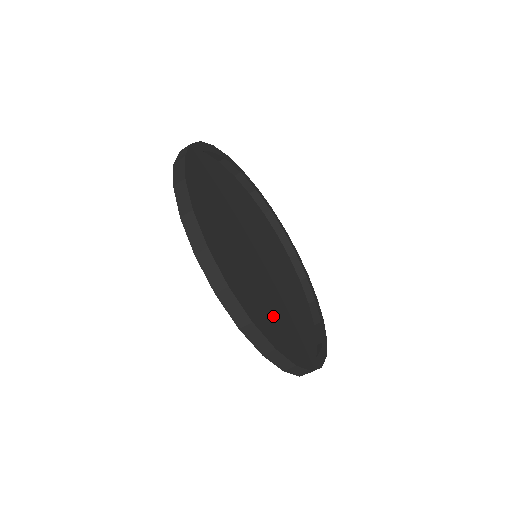
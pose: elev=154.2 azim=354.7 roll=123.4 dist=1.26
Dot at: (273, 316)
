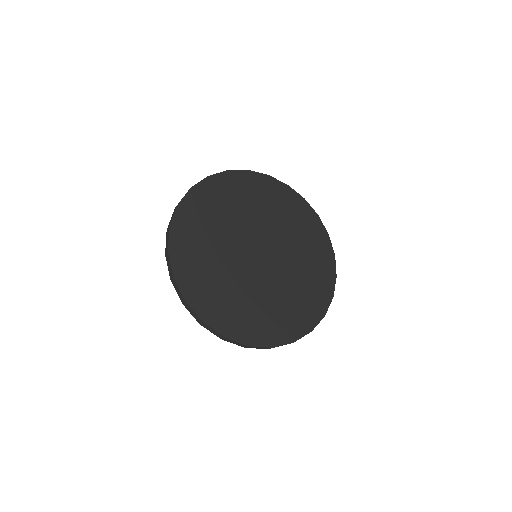
Dot at: (222, 286)
